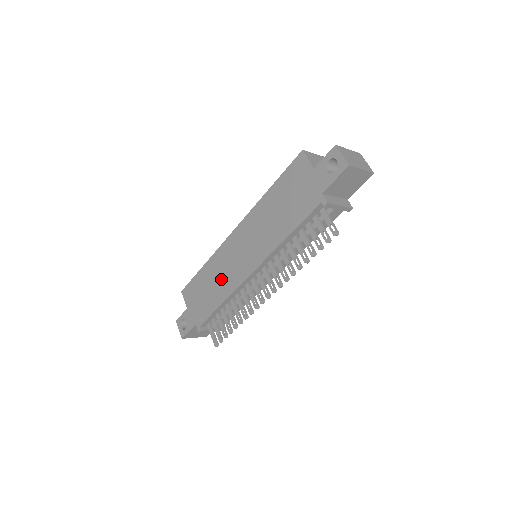
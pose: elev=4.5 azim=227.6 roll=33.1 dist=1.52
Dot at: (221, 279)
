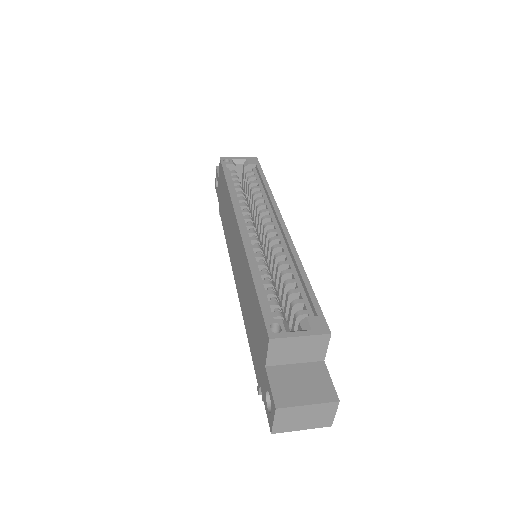
Dot at: (228, 226)
